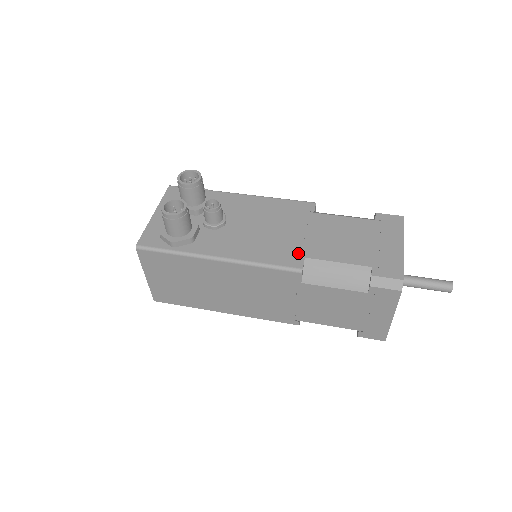
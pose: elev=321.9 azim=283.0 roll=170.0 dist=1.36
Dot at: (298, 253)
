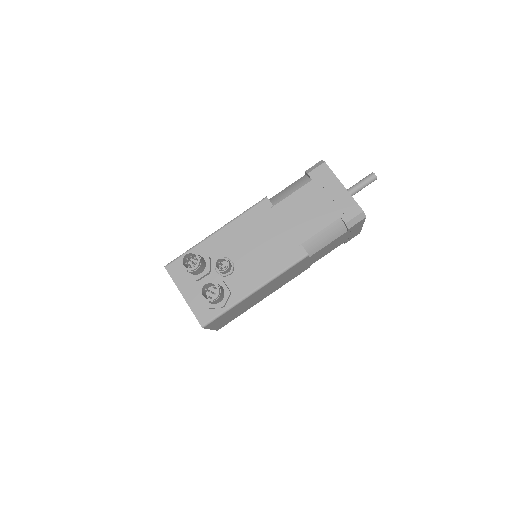
Dot at: (295, 245)
